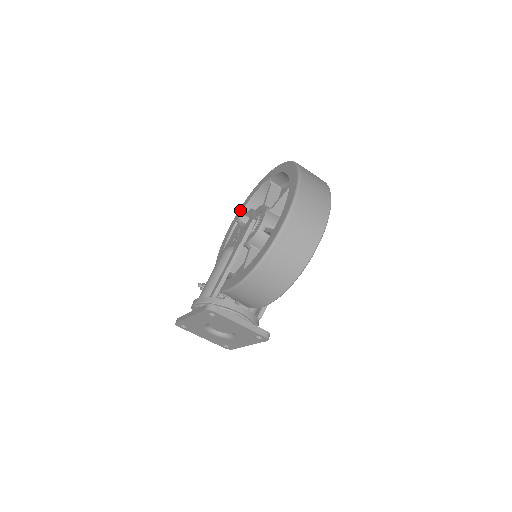
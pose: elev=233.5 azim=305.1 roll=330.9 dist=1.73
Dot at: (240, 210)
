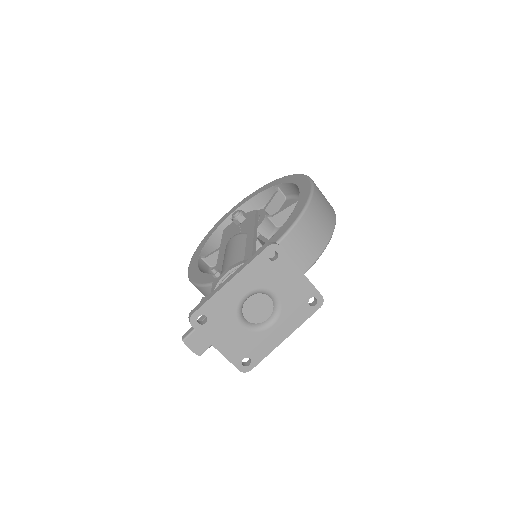
Dot at: (198, 250)
